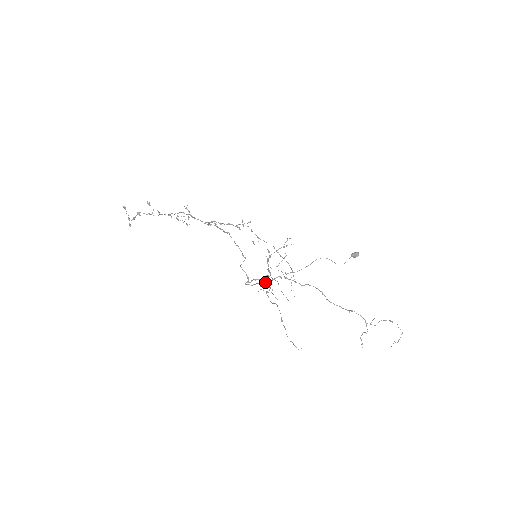
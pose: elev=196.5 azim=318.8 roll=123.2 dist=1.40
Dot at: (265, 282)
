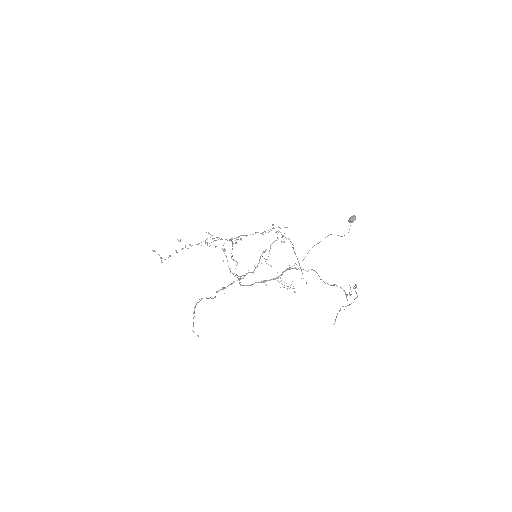
Dot at: (273, 278)
